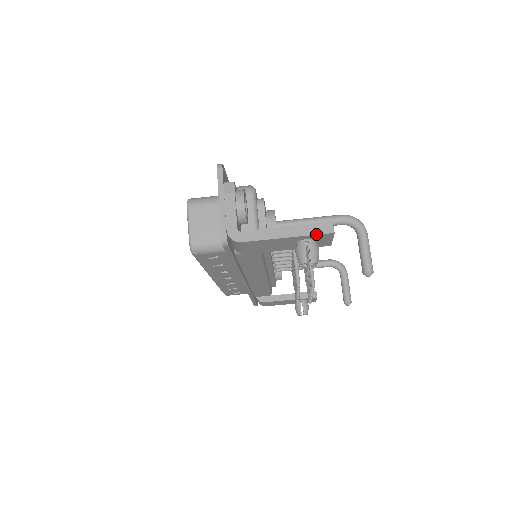
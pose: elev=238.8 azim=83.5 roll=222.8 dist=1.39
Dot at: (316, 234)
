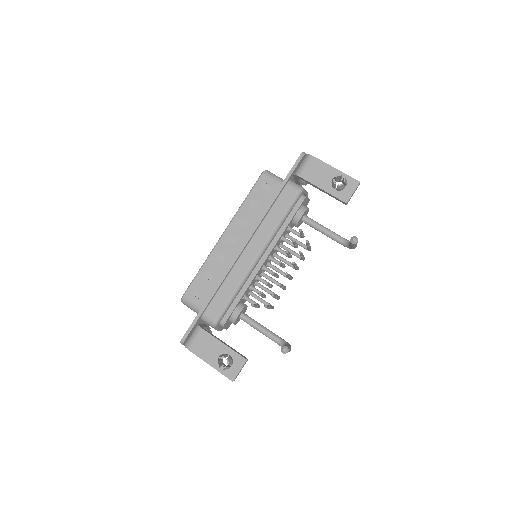
Dot at: (351, 177)
